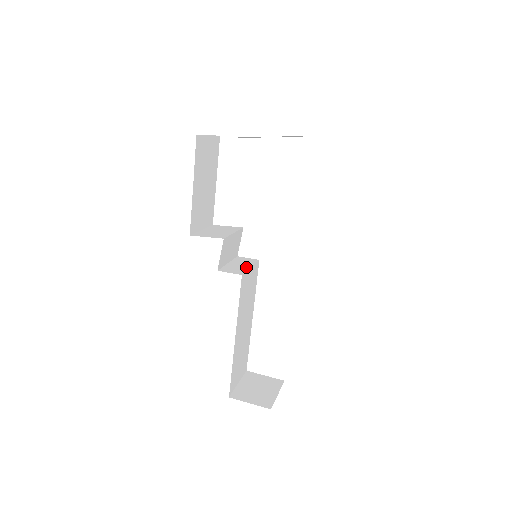
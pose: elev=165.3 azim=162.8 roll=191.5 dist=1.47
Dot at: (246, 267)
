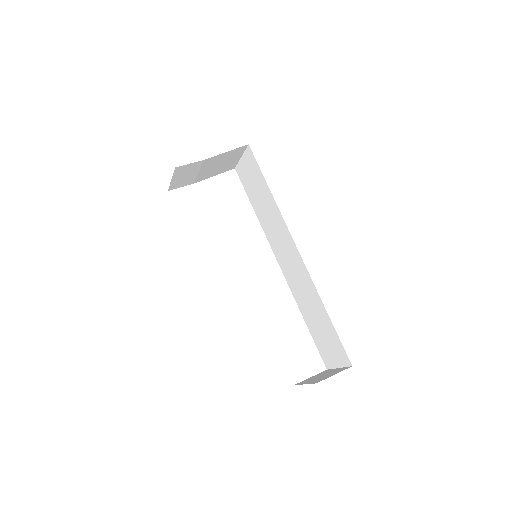
Dot at: occluded
